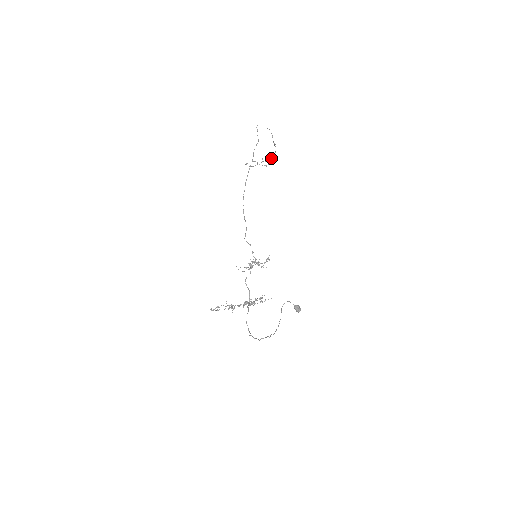
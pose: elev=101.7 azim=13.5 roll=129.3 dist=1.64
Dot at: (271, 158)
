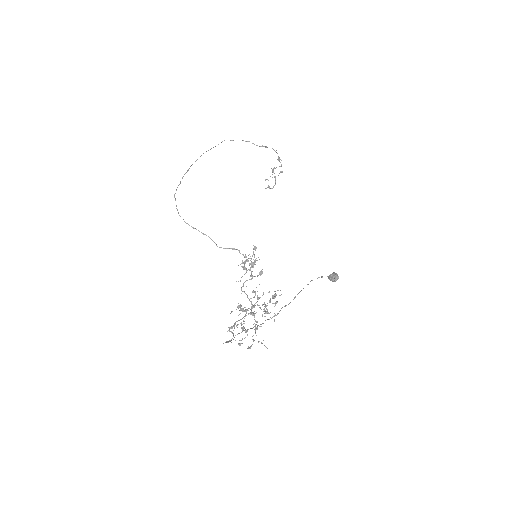
Dot at: occluded
